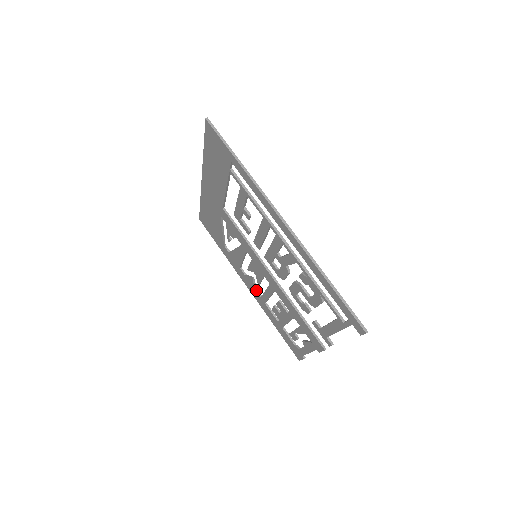
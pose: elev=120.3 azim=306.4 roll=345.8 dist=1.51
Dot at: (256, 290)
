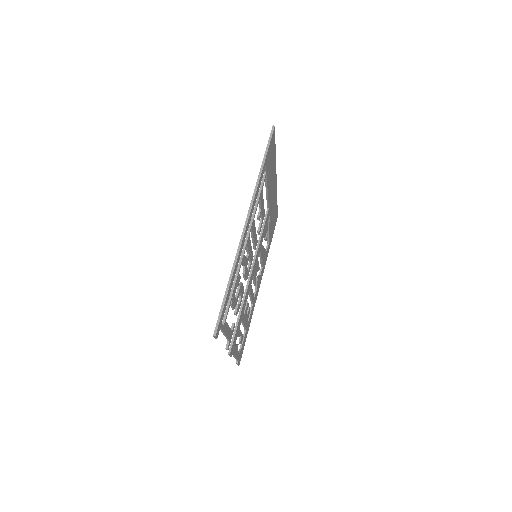
Dot at: (255, 290)
